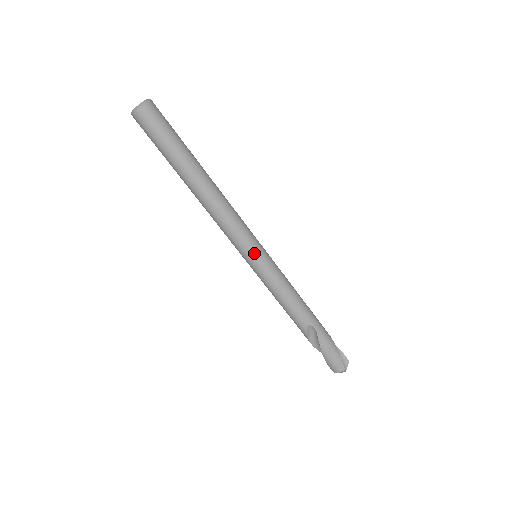
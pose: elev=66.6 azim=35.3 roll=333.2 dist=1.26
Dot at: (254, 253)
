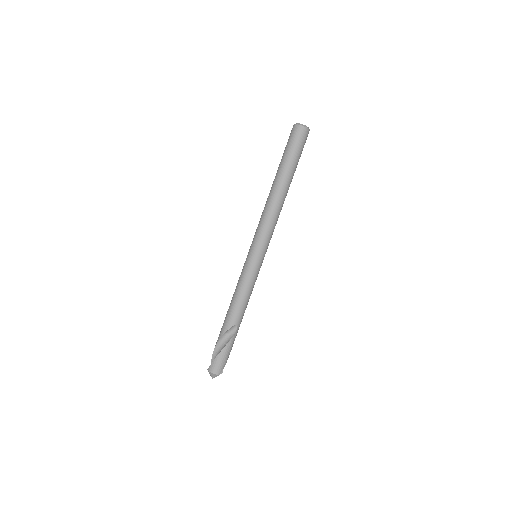
Dot at: (263, 253)
